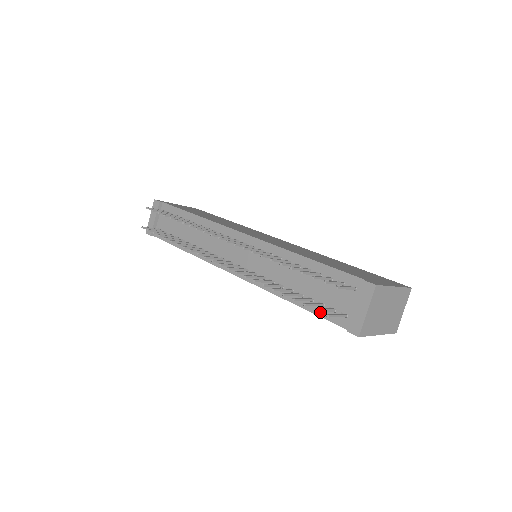
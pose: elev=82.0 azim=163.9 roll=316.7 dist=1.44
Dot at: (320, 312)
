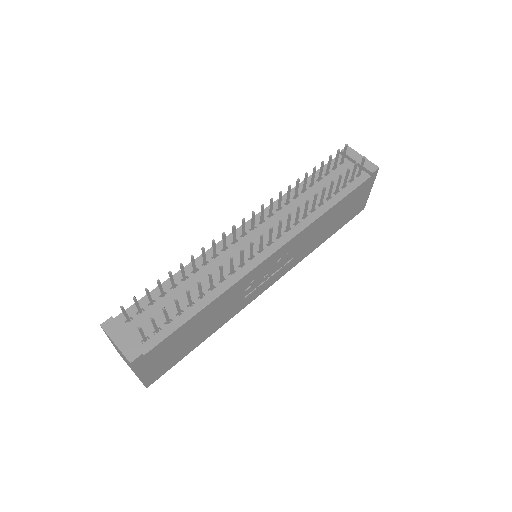
Dot at: (349, 189)
